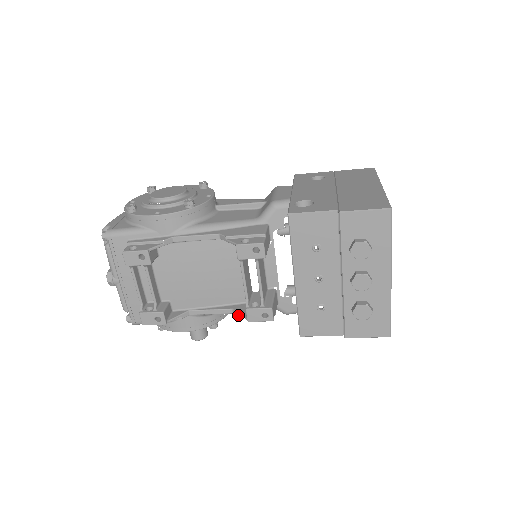
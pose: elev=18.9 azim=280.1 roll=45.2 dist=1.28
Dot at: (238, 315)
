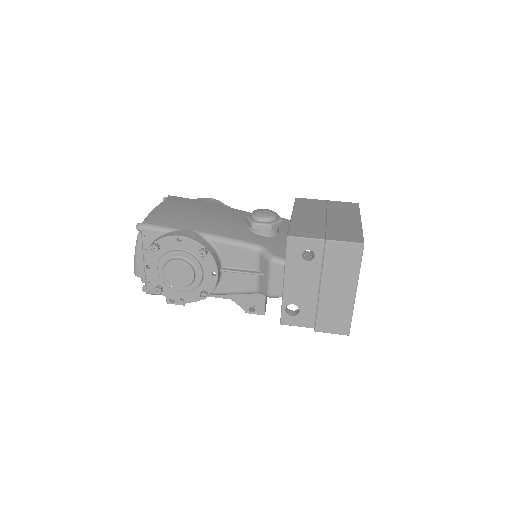
Dot at: occluded
